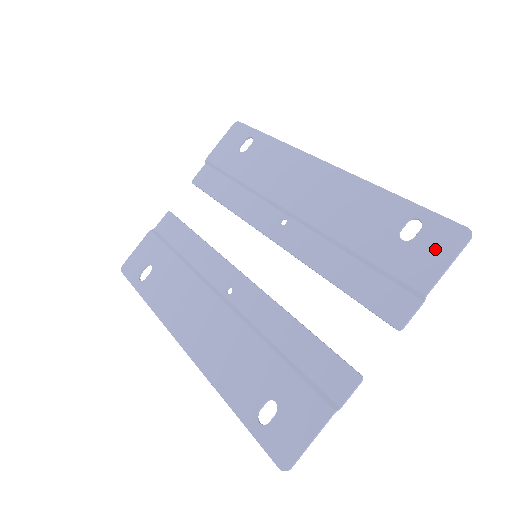
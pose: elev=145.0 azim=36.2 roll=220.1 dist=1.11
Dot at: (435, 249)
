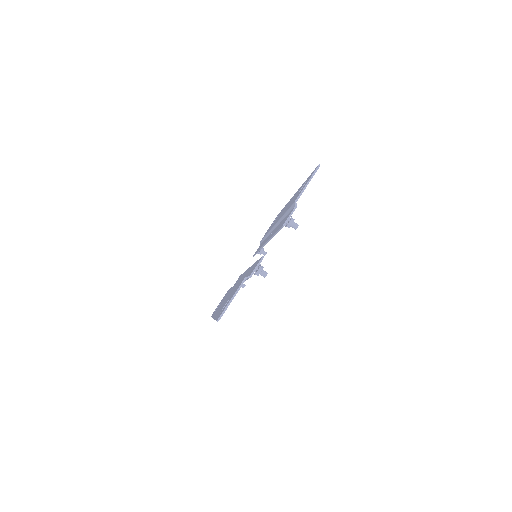
Dot at: occluded
